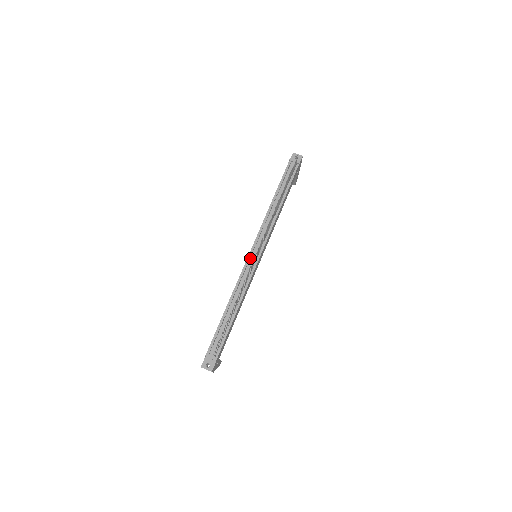
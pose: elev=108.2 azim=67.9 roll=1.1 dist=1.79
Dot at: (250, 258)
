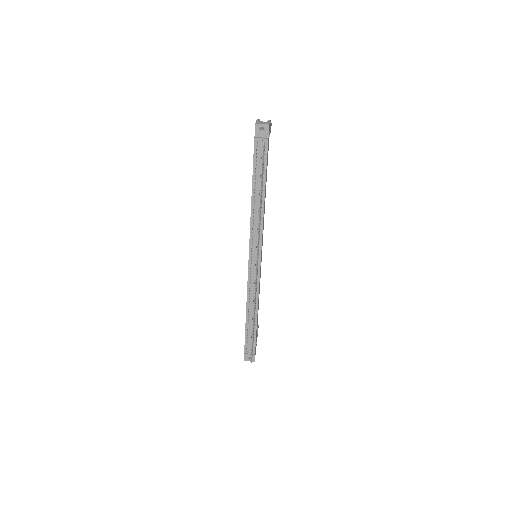
Dot at: (251, 266)
